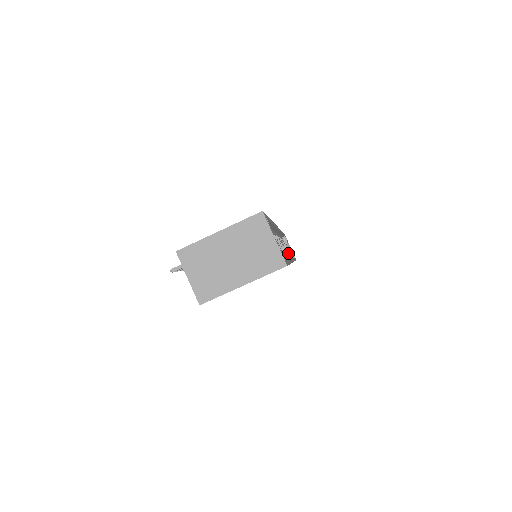
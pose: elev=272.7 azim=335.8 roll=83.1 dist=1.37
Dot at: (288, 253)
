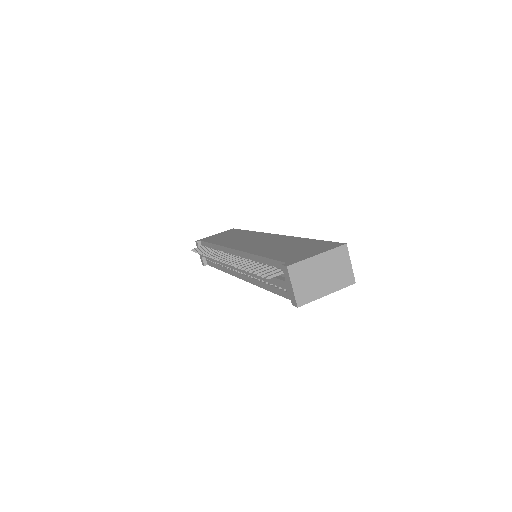
Dot at: occluded
